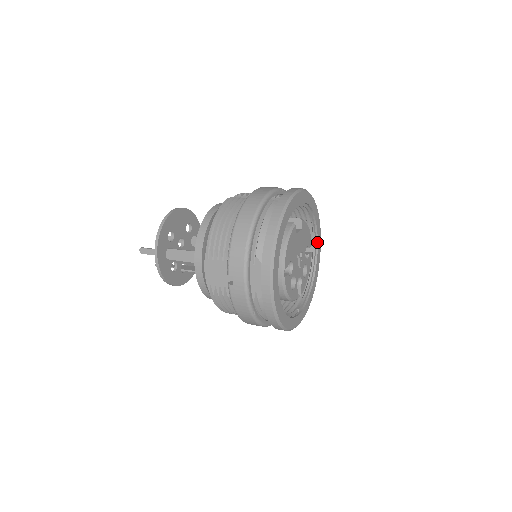
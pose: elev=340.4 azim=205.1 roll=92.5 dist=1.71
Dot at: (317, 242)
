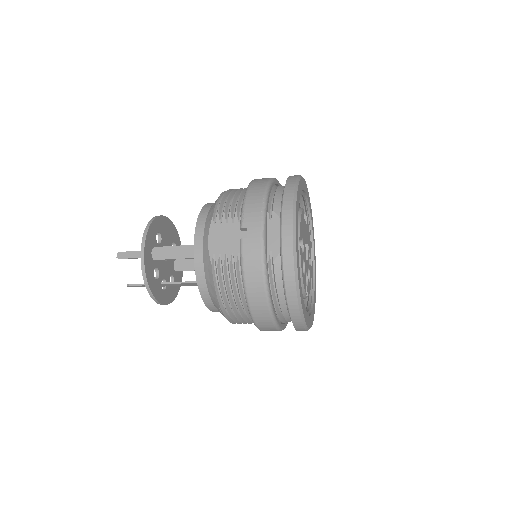
Dot at: (314, 264)
